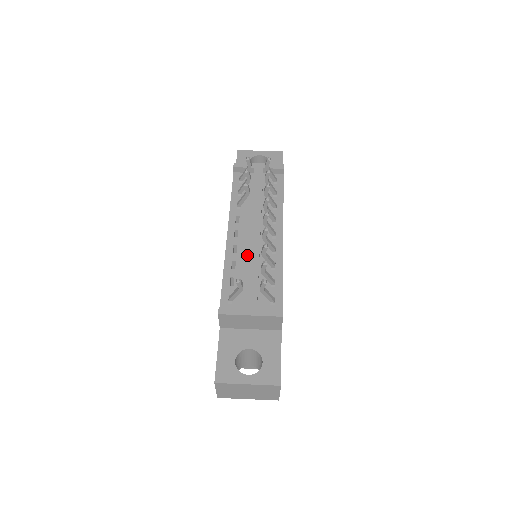
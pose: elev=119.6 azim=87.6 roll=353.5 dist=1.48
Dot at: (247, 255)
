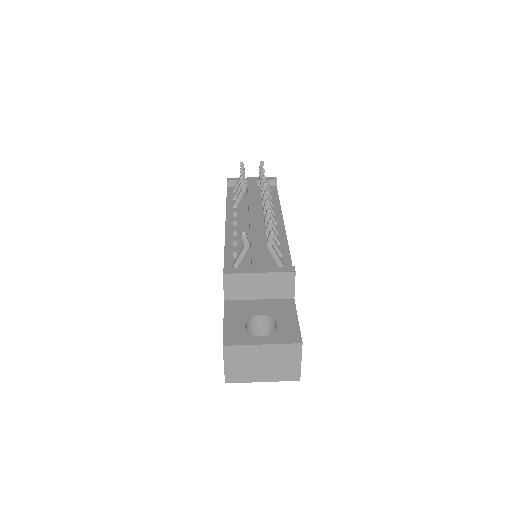
Dot at: (248, 236)
